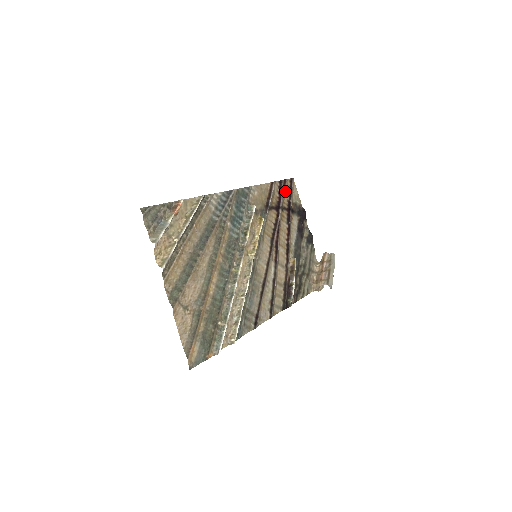
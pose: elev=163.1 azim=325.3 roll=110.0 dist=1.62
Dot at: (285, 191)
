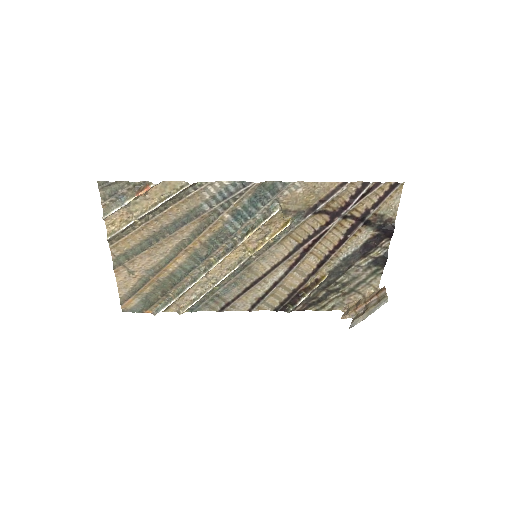
Dot at: (369, 196)
